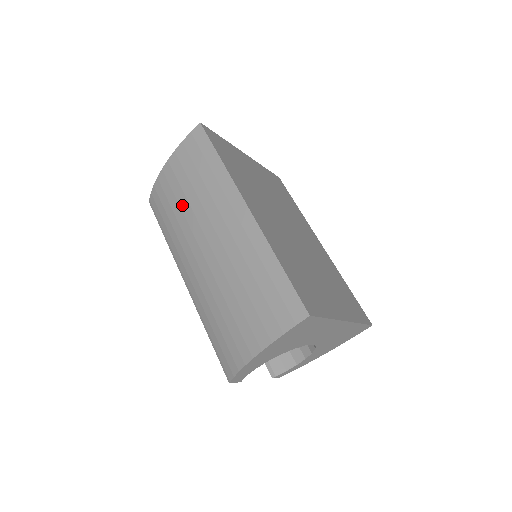
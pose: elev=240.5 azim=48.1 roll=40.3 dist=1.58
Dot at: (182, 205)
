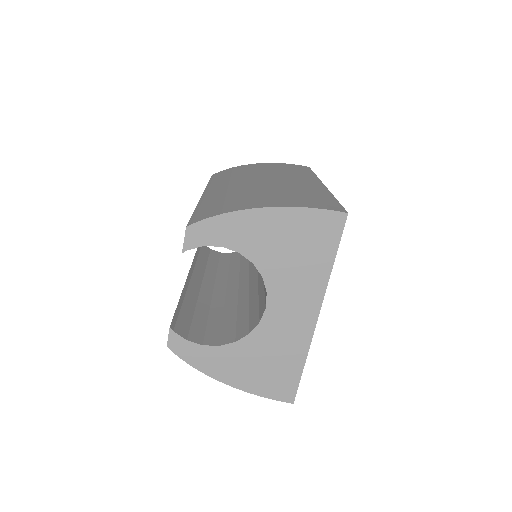
Dot at: (257, 170)
